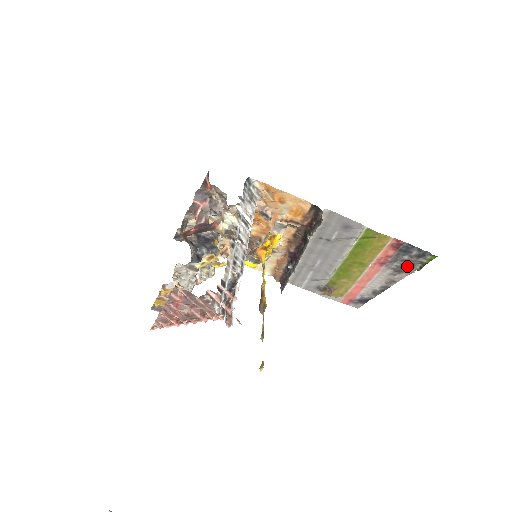
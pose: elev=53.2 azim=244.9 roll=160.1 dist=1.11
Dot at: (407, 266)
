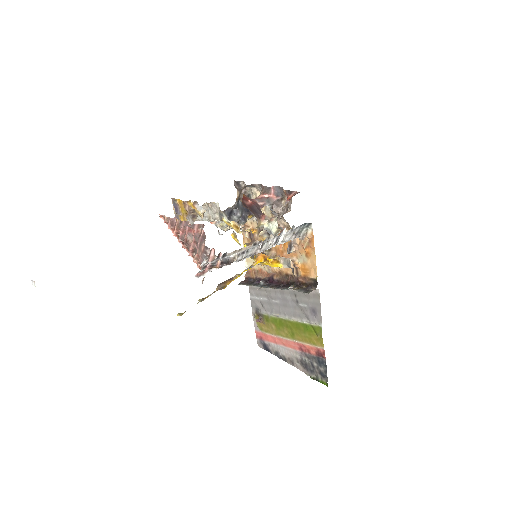
Dot at: (309, 368)
